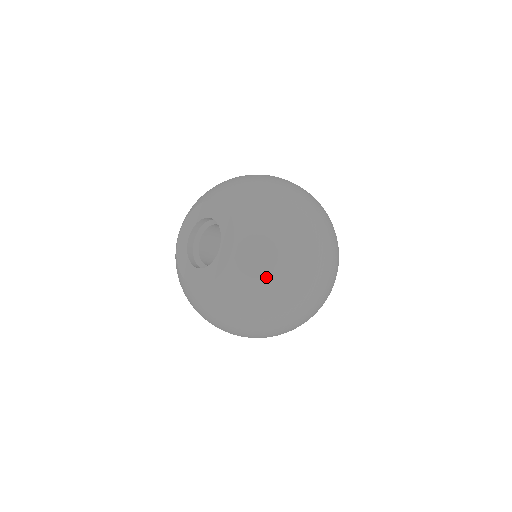
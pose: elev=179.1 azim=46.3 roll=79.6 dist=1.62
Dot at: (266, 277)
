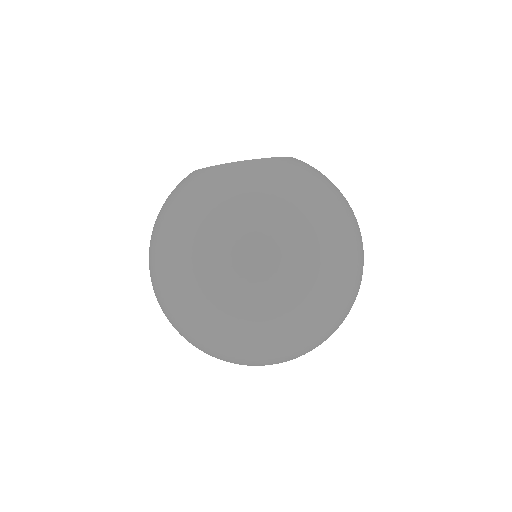
Dot at: (320, 184)
